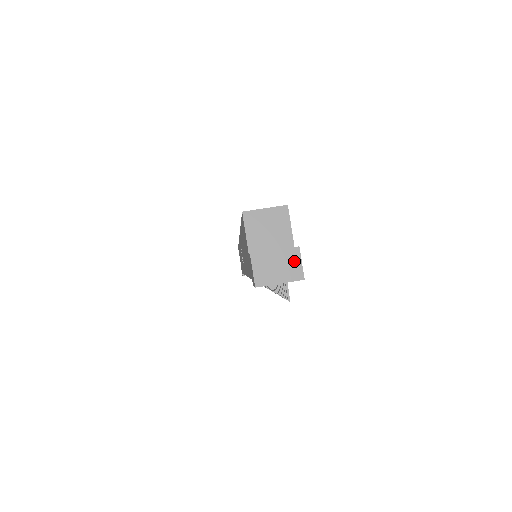
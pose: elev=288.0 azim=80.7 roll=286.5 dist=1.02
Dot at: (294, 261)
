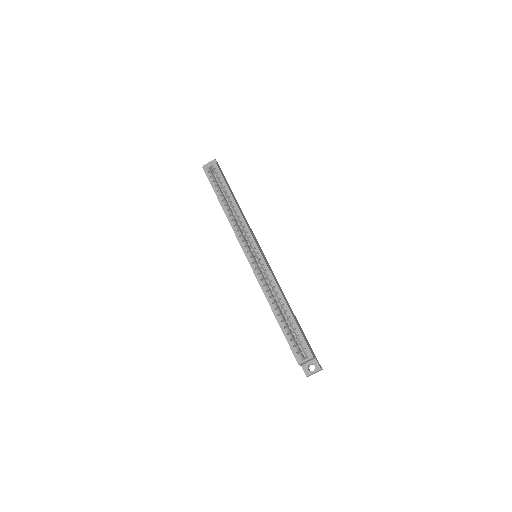
Dot at: (320, 370)
